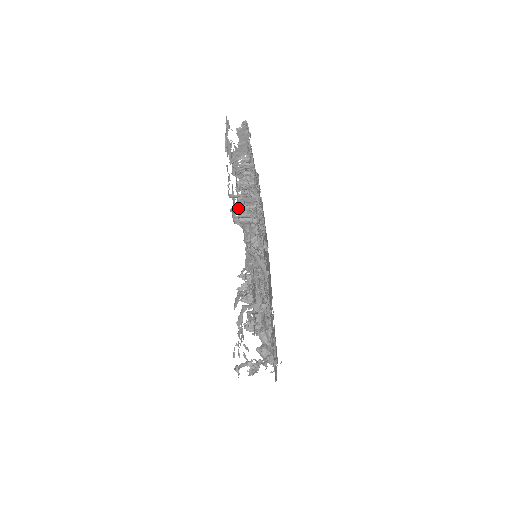
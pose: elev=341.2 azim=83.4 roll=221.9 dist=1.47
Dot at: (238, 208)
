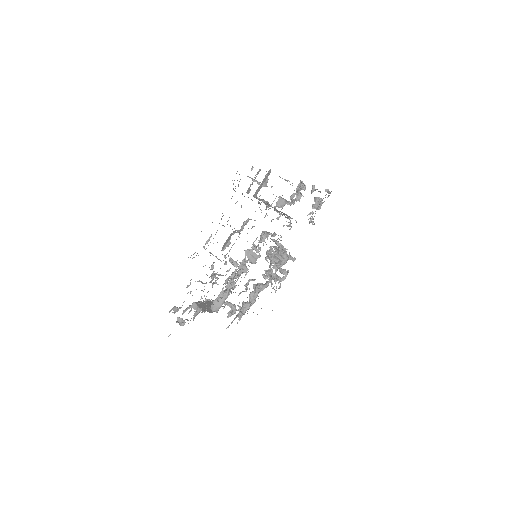
Dot at: occluded
